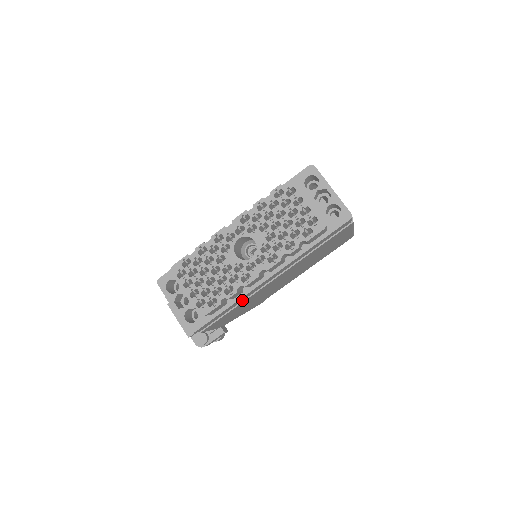
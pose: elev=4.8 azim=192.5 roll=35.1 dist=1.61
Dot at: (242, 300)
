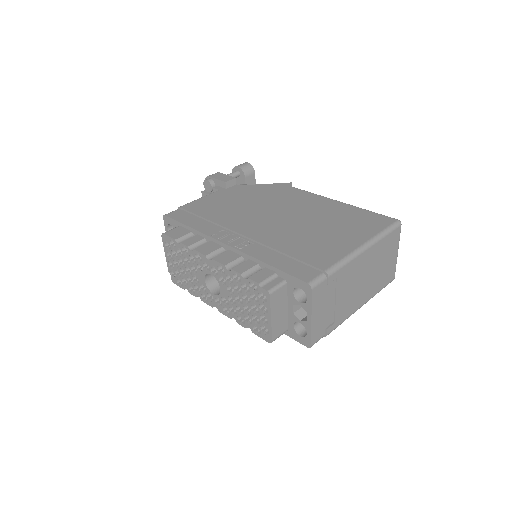
Dot at: occluded
